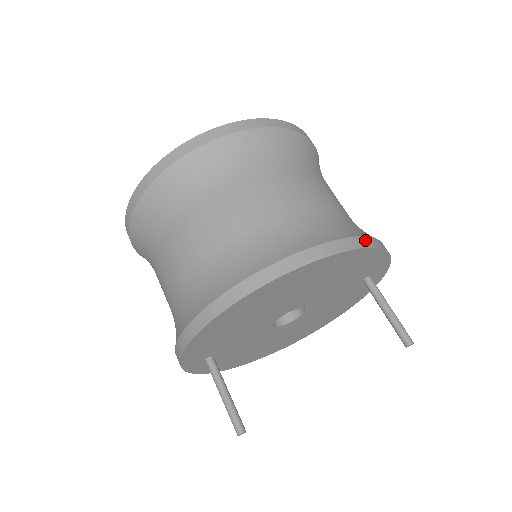
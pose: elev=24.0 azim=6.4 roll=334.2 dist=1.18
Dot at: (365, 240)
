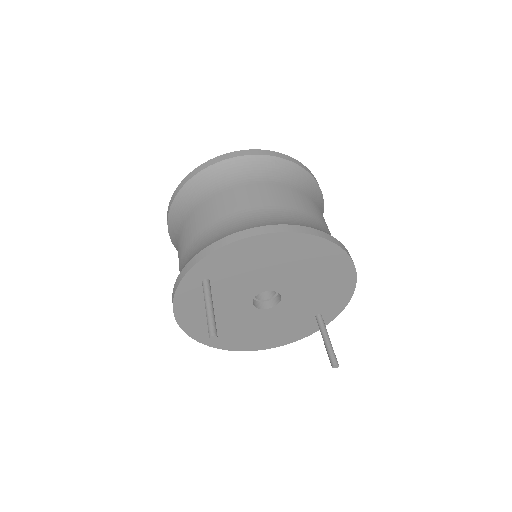
Dot at: occluded
